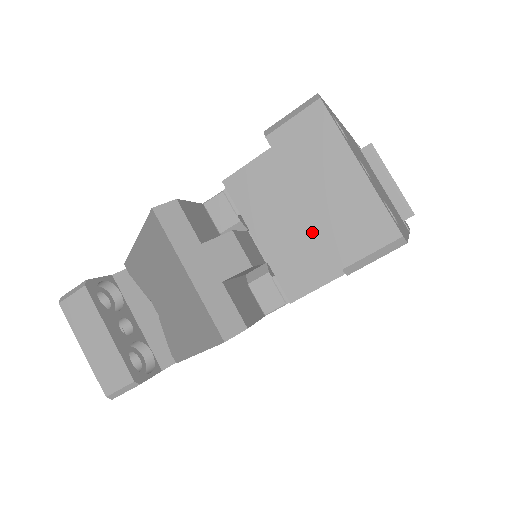
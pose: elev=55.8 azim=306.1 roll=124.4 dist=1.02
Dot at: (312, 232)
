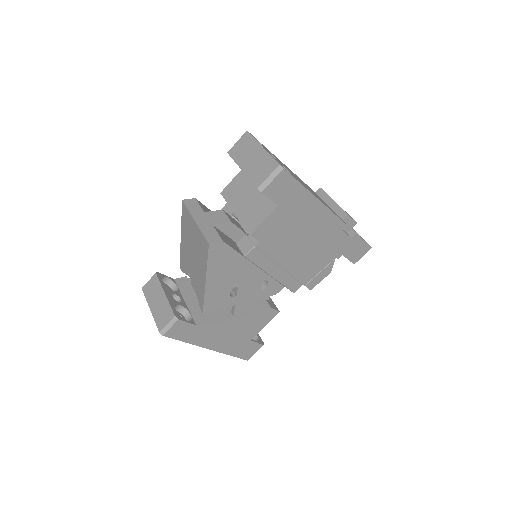
Dot at: (259, 198)
